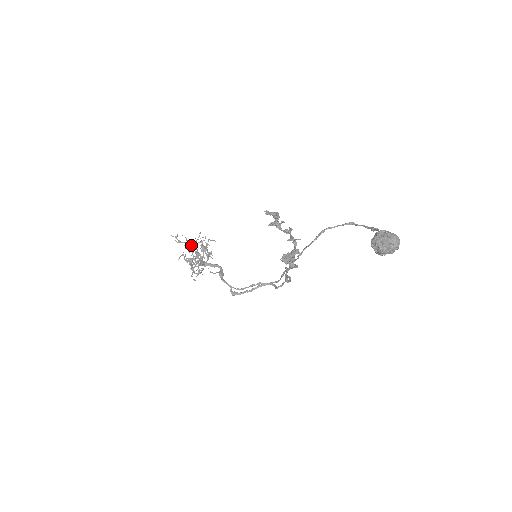
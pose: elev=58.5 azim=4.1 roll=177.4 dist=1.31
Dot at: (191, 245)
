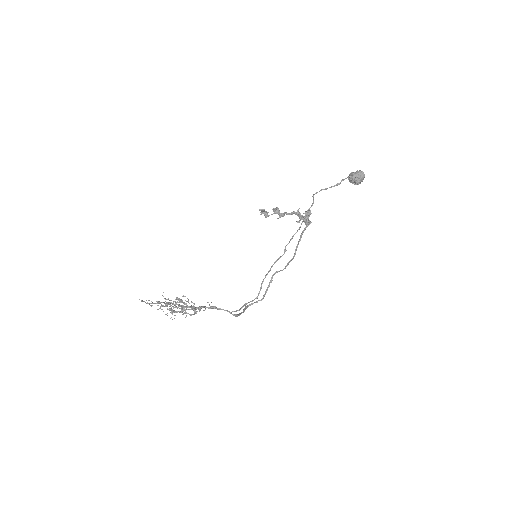
Dot at: occluded
